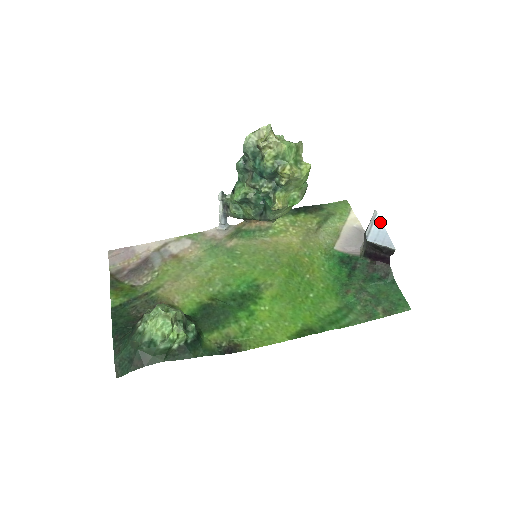
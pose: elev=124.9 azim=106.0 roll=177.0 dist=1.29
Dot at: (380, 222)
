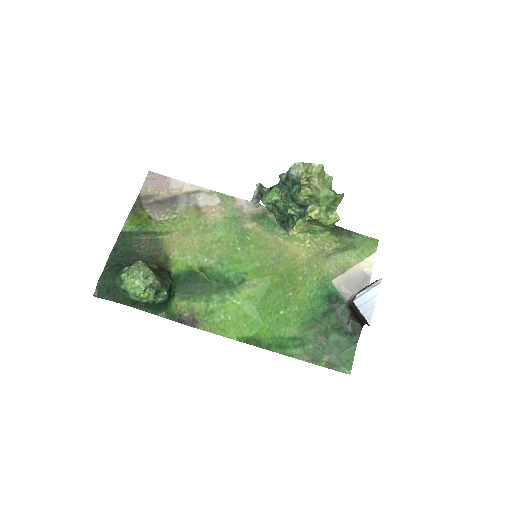
Dot at: (376, 293)
